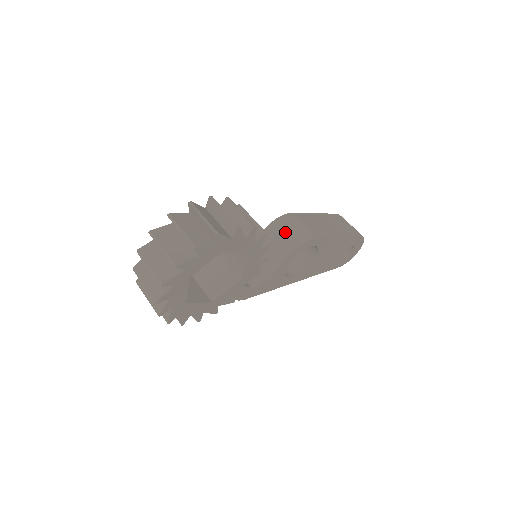
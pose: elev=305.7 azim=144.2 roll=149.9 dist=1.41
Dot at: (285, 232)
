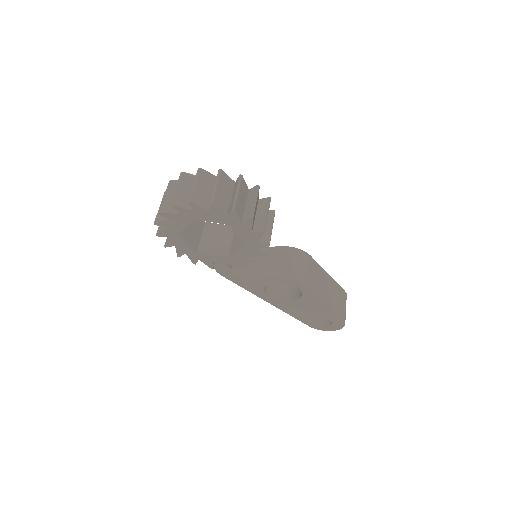
Dot at: (290, 261)
